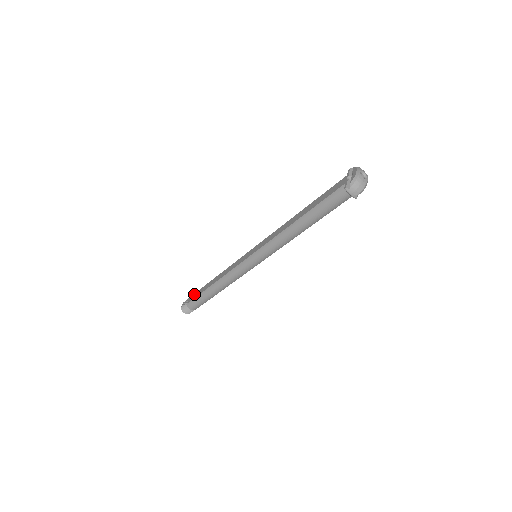
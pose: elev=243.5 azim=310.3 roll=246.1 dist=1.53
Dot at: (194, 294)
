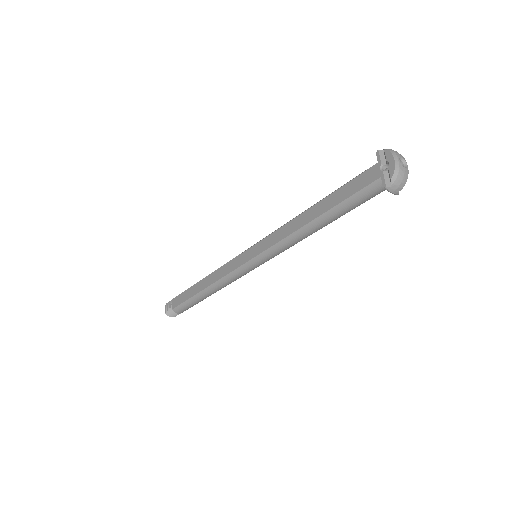
Dot at: (178, 297)
